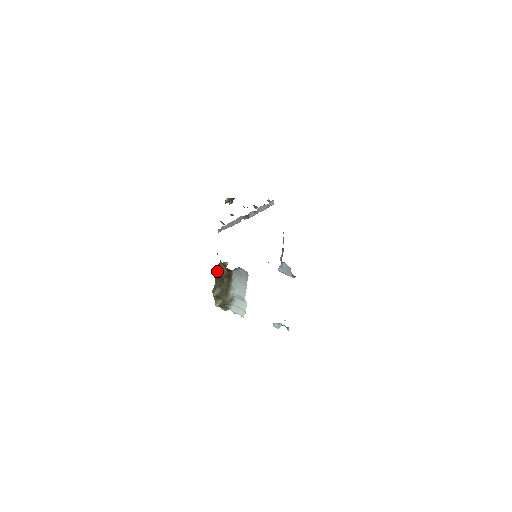
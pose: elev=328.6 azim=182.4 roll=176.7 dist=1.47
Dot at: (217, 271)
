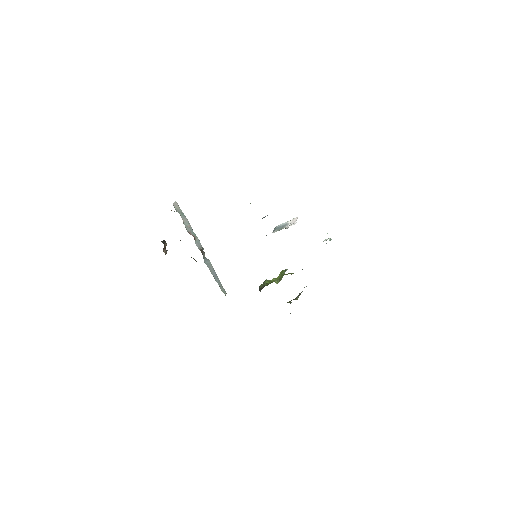
Dot at: occluded
